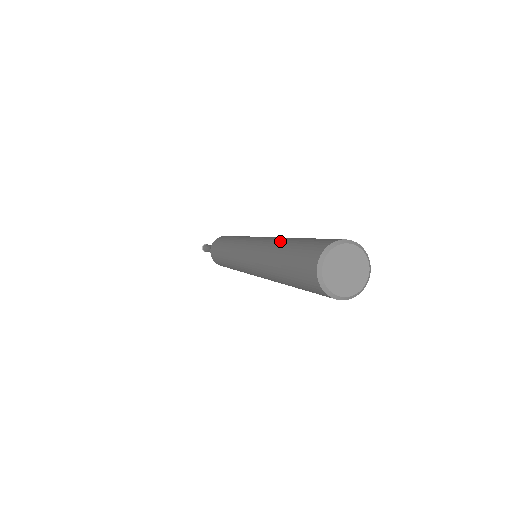
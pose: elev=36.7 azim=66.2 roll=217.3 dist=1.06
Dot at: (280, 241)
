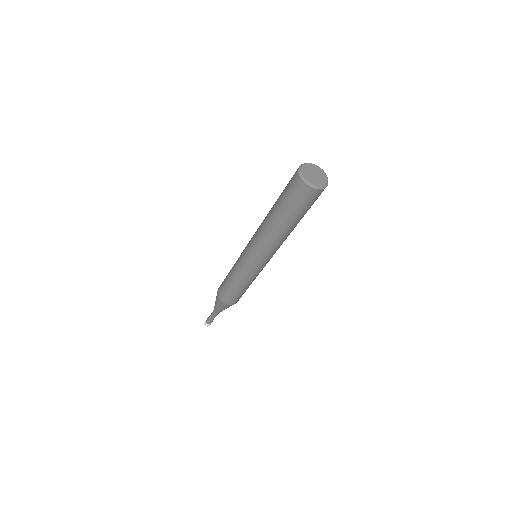
Dot at: occluded
